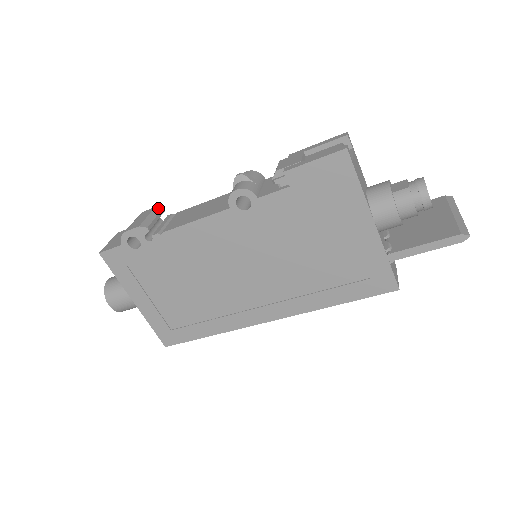
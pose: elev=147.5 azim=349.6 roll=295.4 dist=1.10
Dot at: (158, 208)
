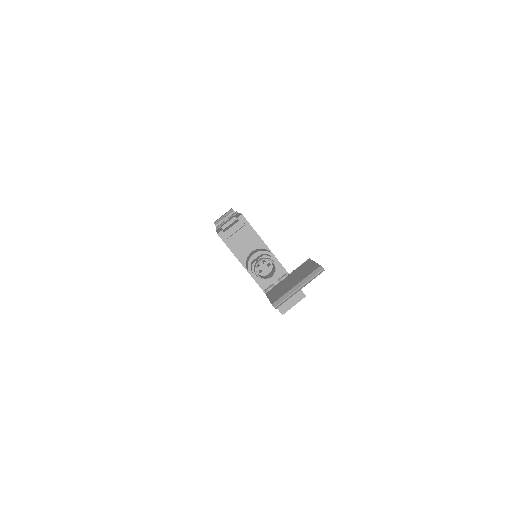
Dot at: (232, 210)
